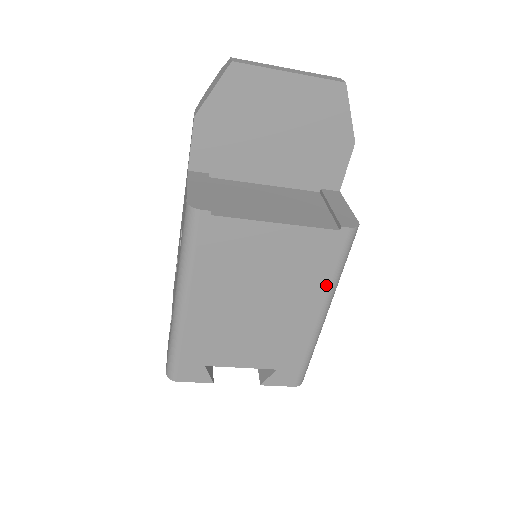
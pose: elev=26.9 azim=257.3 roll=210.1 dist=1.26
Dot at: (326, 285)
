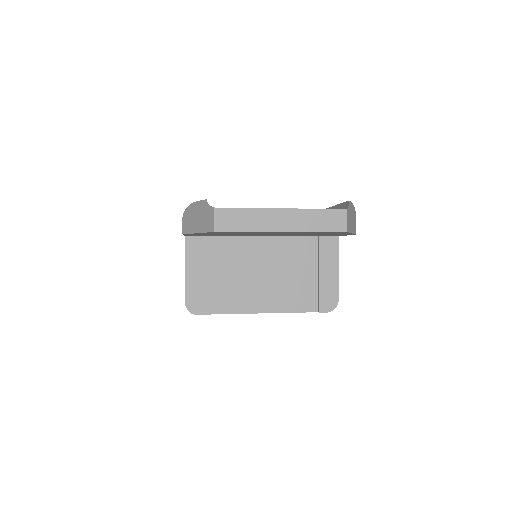
Dot at: occluded
